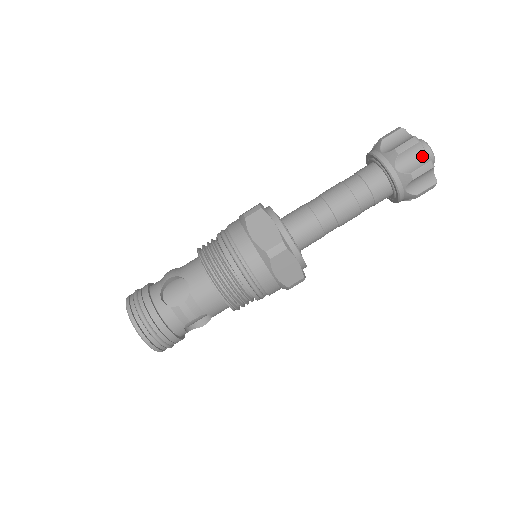
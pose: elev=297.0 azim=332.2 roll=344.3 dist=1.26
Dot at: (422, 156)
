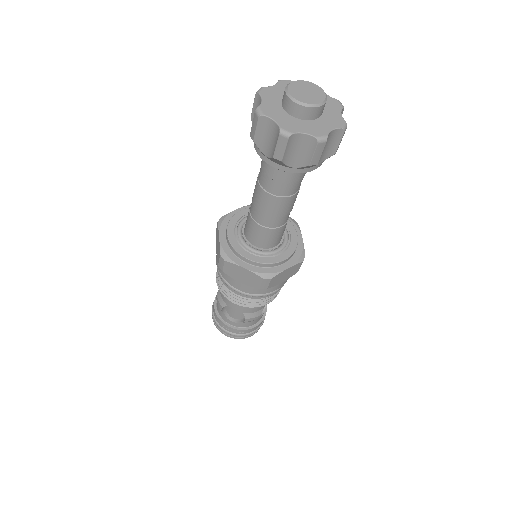
Dot at: (305, 140)
